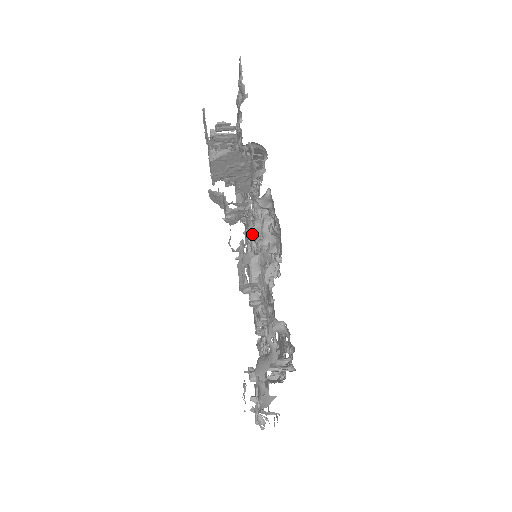
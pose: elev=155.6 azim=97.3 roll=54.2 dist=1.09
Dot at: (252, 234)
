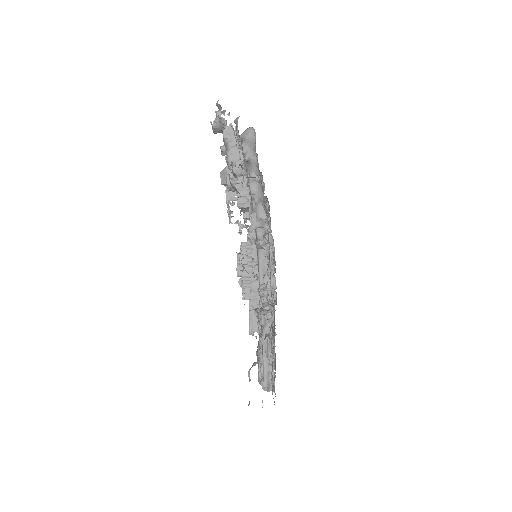
Dot at: occluded
